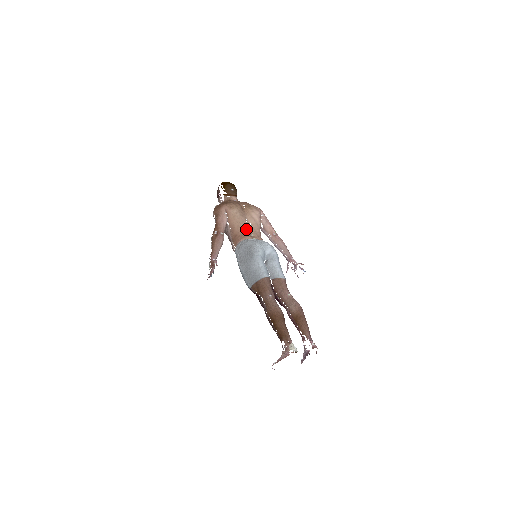
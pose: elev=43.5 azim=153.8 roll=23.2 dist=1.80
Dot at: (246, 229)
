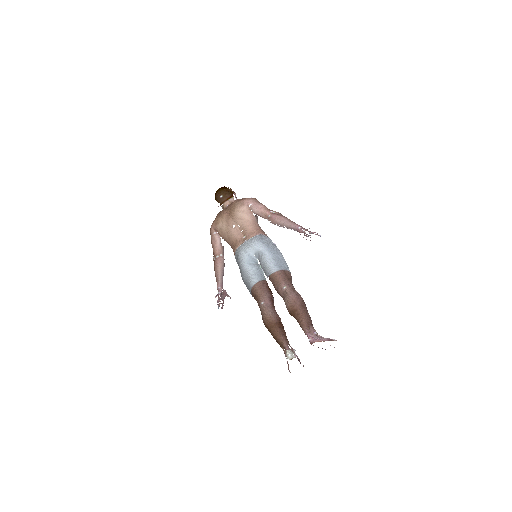
Dot at: (236, 236)
